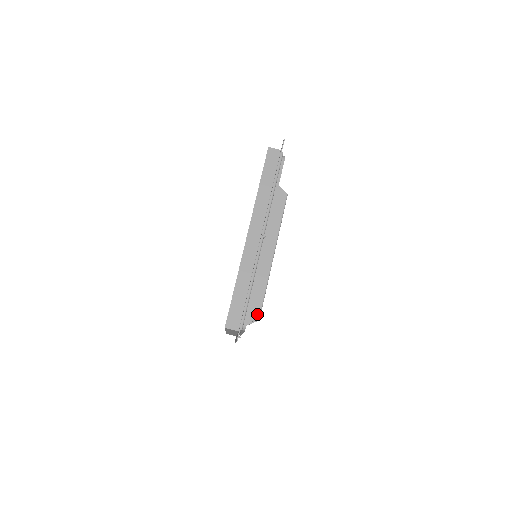
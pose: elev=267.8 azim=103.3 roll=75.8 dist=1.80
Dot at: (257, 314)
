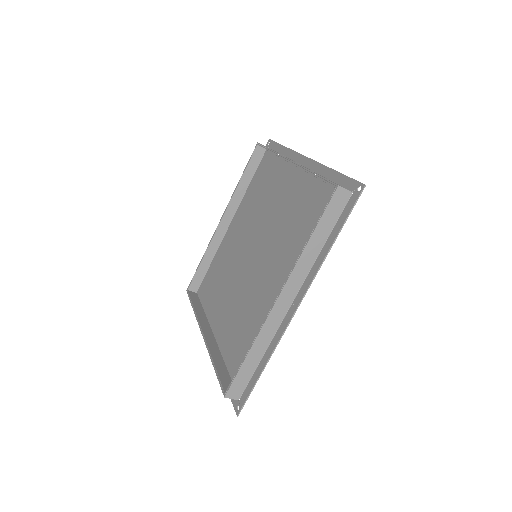
Dot at: occluded
